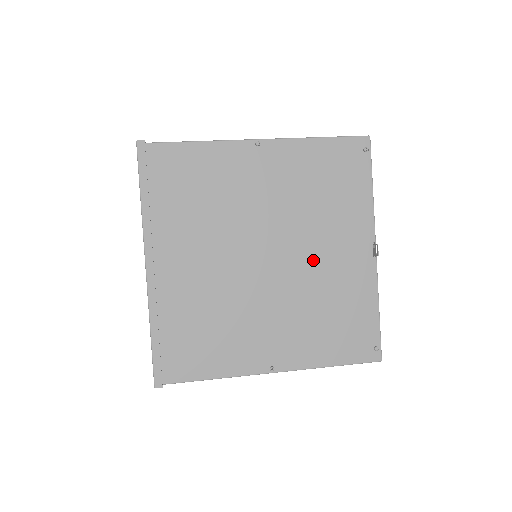
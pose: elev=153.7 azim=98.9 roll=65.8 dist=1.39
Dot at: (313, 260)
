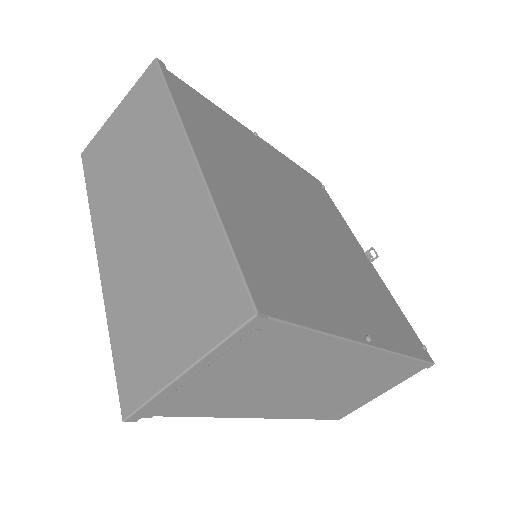
Dot at: (336, 242)
